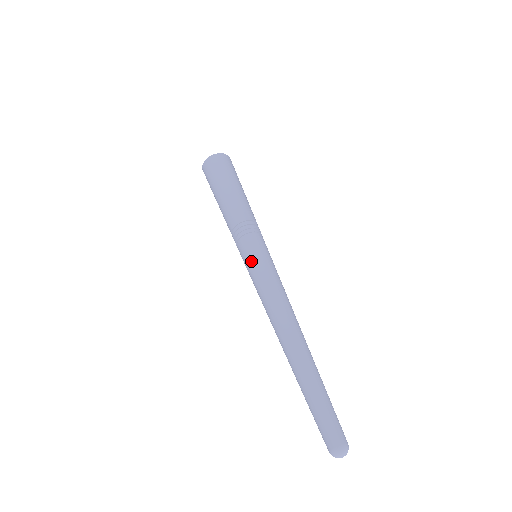
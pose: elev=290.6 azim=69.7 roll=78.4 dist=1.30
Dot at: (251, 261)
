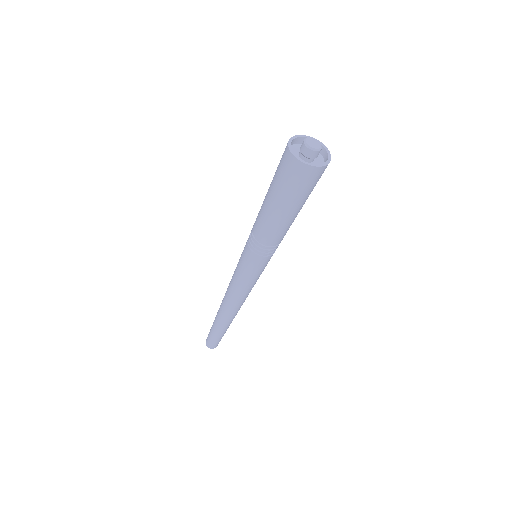
Dot at: (244, 268)
